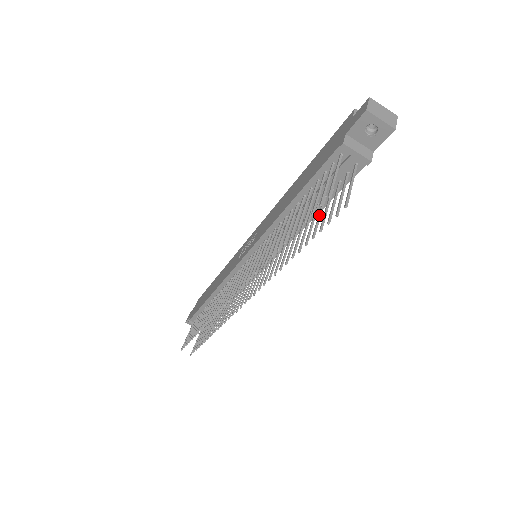
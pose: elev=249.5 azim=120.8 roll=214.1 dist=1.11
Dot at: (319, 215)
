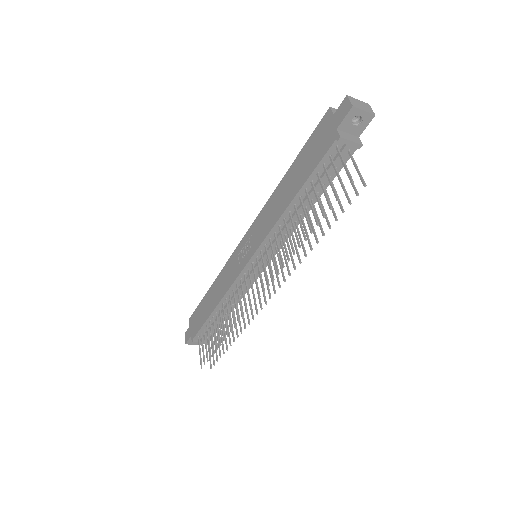
Dot at: (329, 200)
